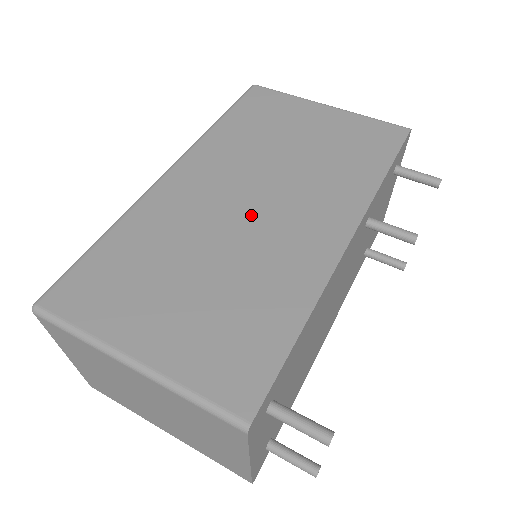
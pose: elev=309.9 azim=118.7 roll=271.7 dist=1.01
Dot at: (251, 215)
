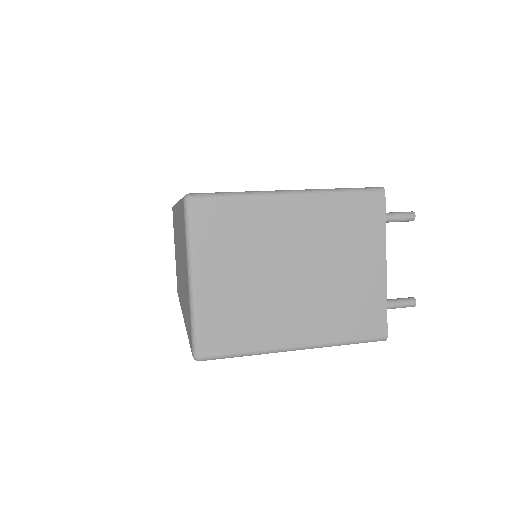
Dot at: occluded
